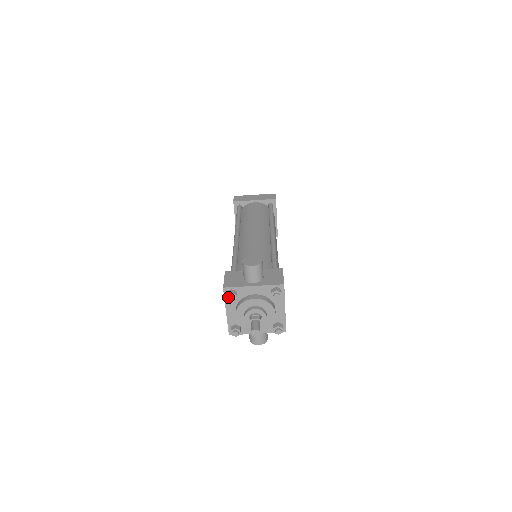
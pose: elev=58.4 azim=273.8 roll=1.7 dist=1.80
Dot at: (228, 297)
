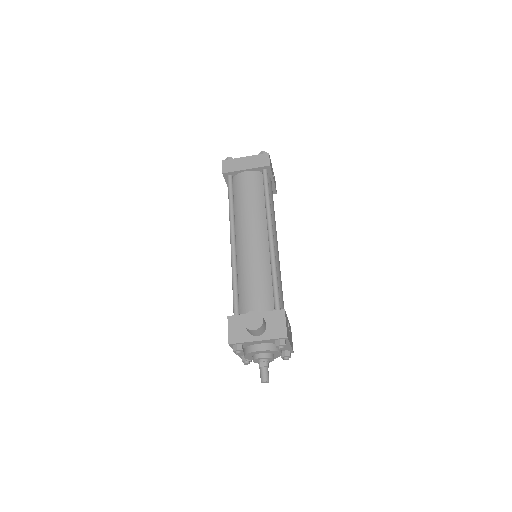
Dot at: (235, 352)
